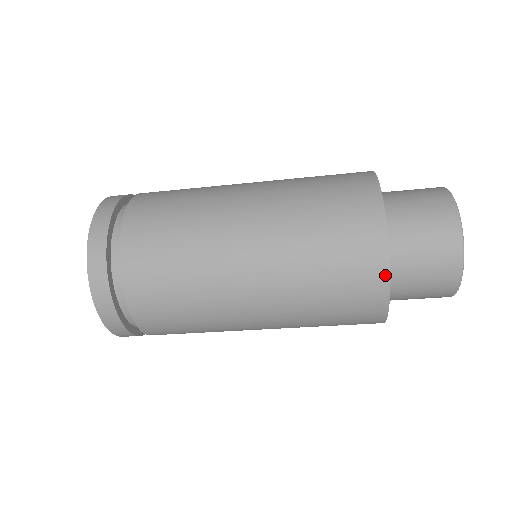
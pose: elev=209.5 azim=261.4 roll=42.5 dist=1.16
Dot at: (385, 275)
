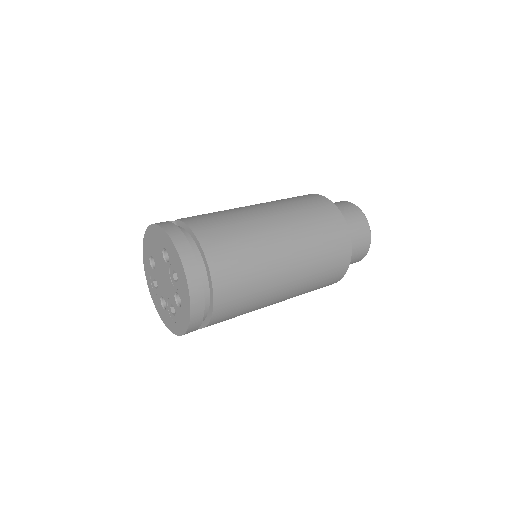
Dot at: occluded
